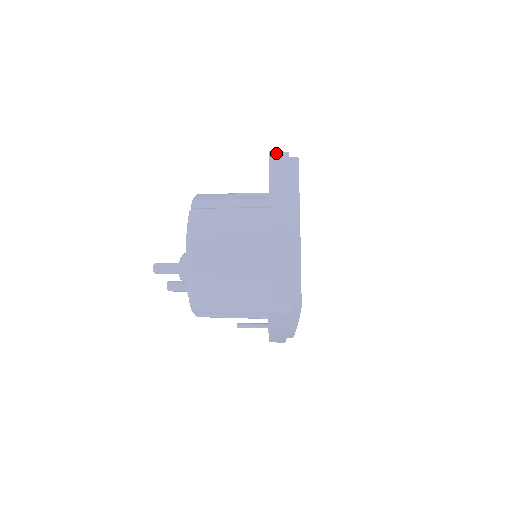
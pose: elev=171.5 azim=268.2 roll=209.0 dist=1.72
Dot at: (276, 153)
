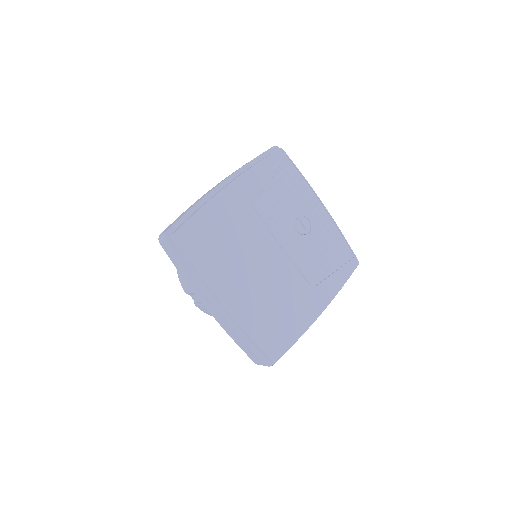
Dot at: occluded
